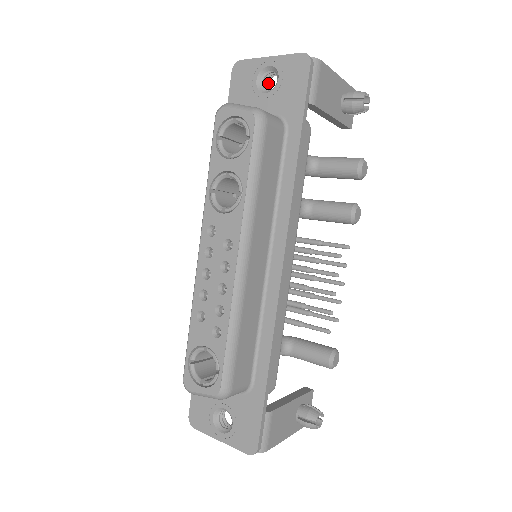
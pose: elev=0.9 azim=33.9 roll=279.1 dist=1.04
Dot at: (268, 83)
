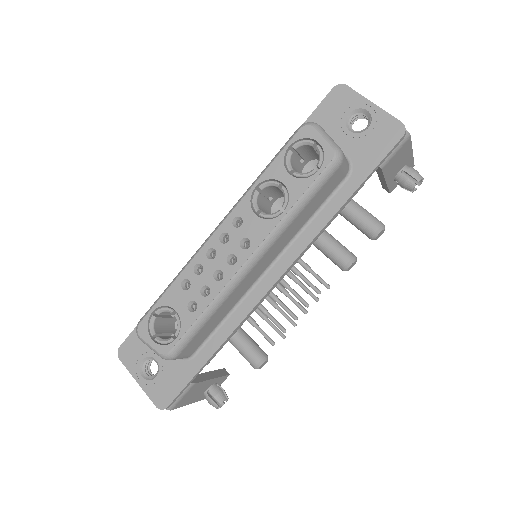
Dot at: (356, 120)
